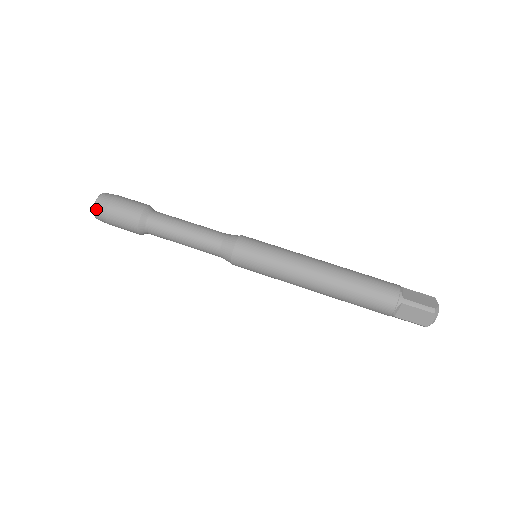
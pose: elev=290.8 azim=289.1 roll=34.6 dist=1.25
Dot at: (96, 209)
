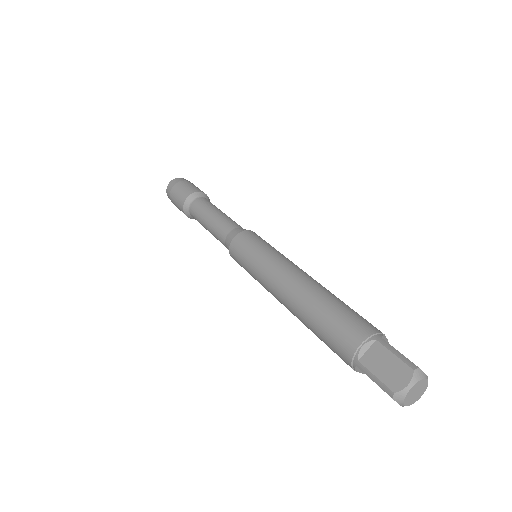
Dot at: (173, 180)
